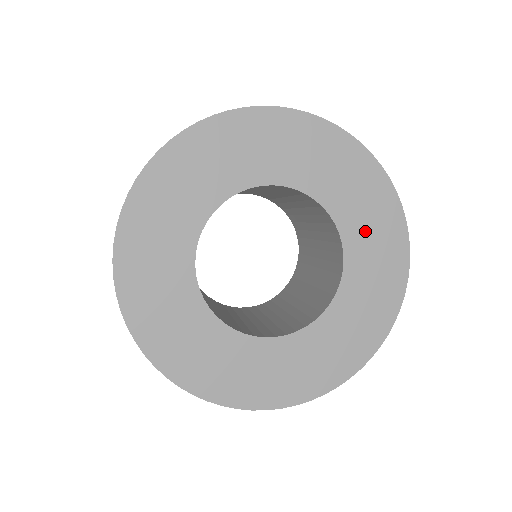
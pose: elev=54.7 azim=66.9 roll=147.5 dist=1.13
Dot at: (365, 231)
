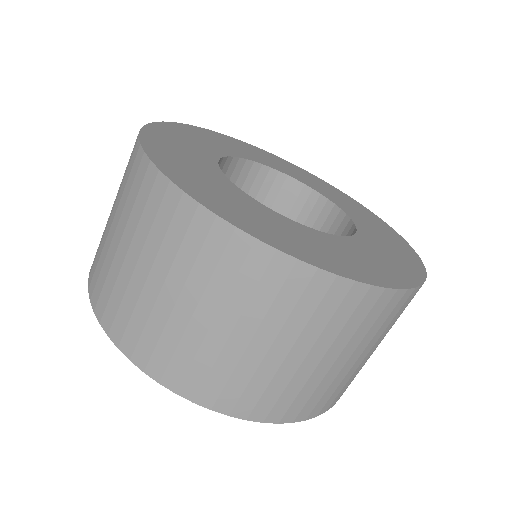
Dot at: (362, 218)
